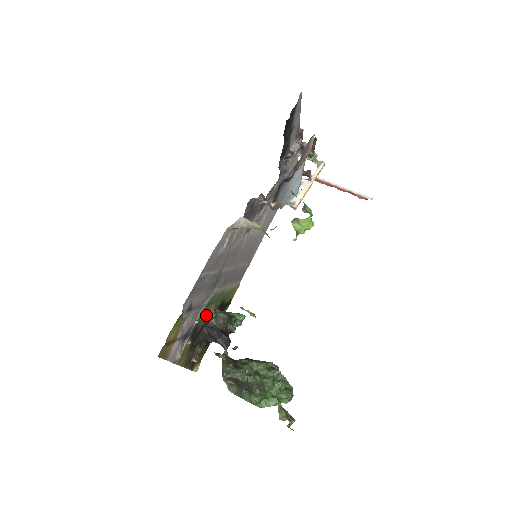
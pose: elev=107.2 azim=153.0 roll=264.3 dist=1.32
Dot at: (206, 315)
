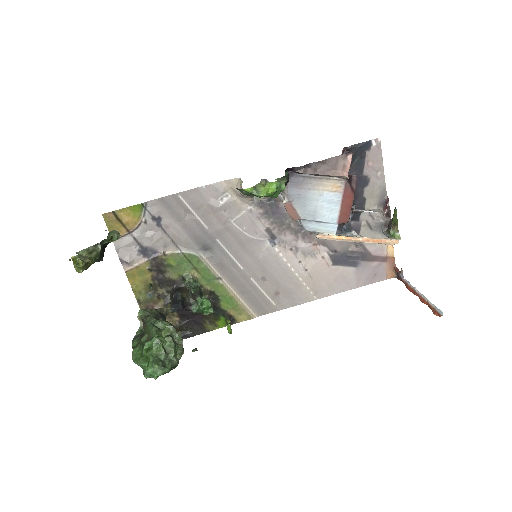
Dot at: (183, 272)
